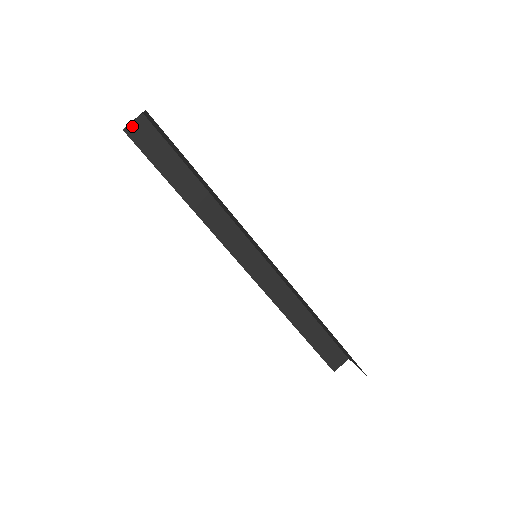
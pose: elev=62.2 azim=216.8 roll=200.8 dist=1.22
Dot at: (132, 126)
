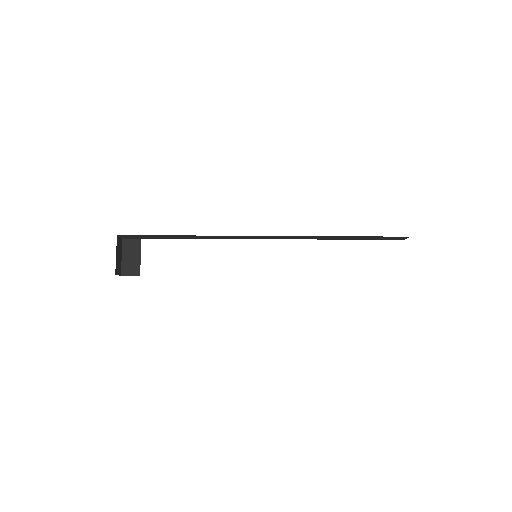
Dot at: (123, 237)
